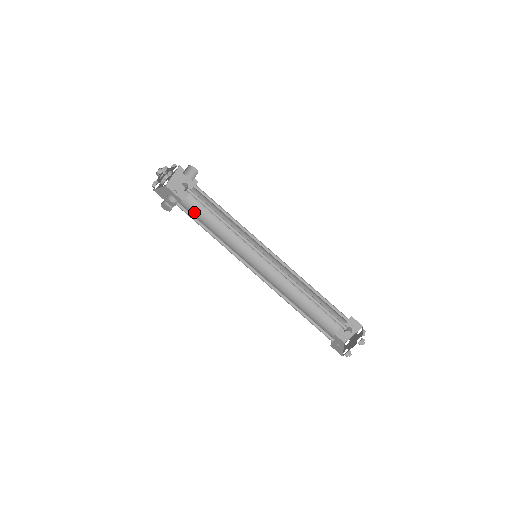
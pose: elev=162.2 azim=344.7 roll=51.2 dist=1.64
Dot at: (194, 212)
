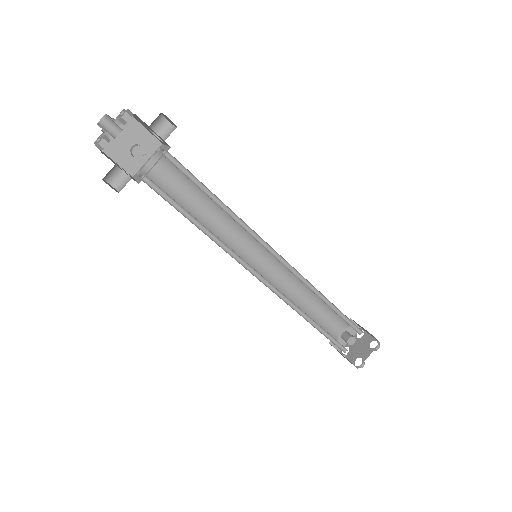
Dot at: occluded
